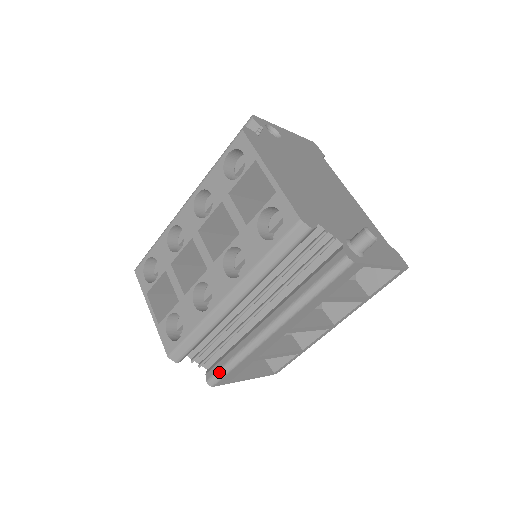
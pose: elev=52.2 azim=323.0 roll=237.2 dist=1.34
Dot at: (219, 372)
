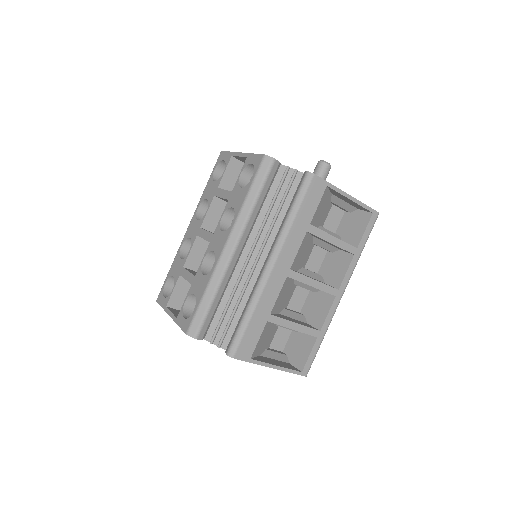
Dot at: (235, 335)
